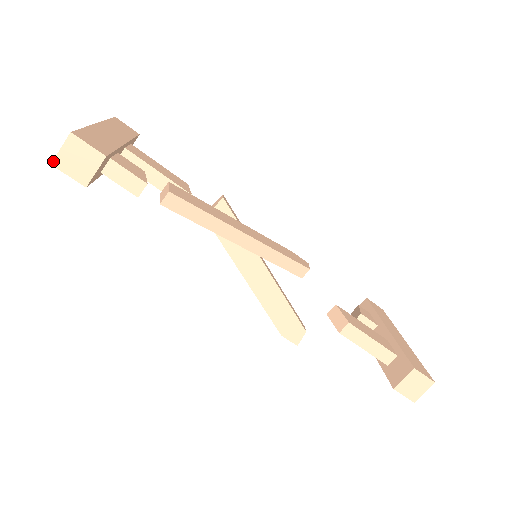
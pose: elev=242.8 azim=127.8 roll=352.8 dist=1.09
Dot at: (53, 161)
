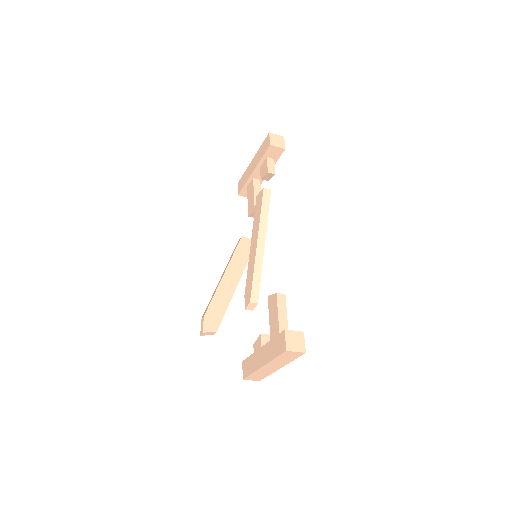
Dot at: (271, 133)
